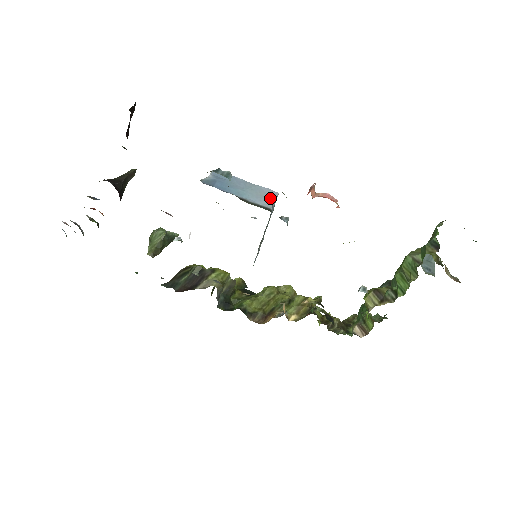
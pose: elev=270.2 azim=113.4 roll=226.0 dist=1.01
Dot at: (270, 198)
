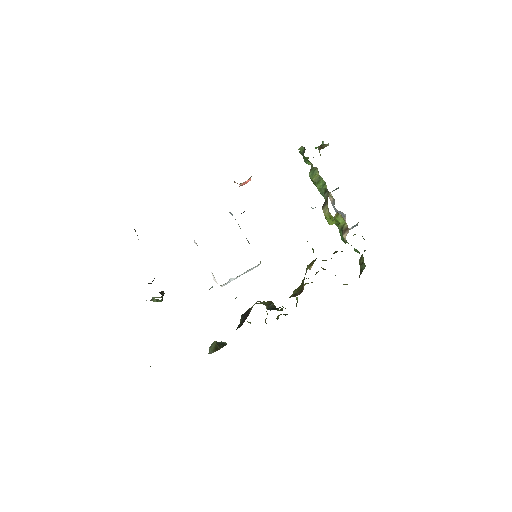
Dot at: occluded
